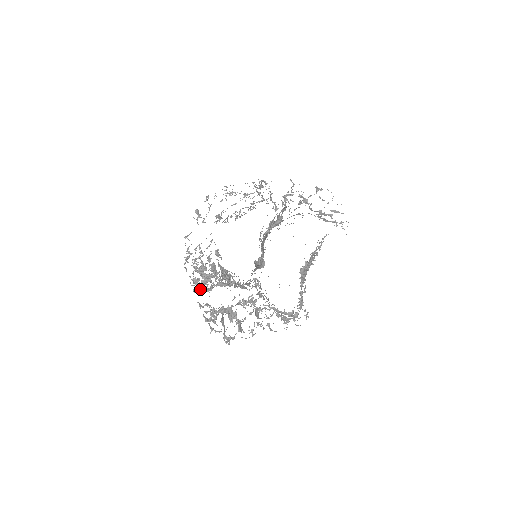
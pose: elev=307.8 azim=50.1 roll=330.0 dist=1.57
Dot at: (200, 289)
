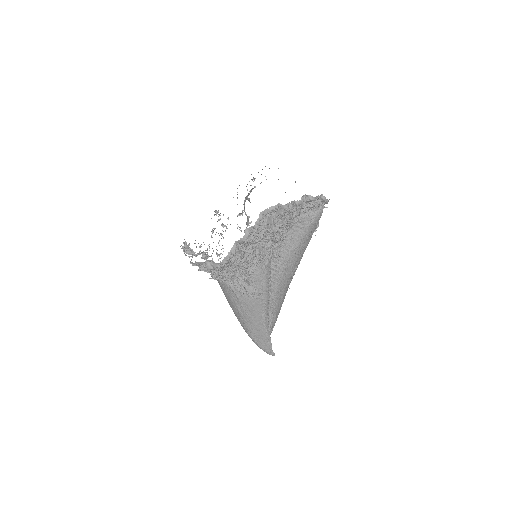
Dot at: (236, 257)
